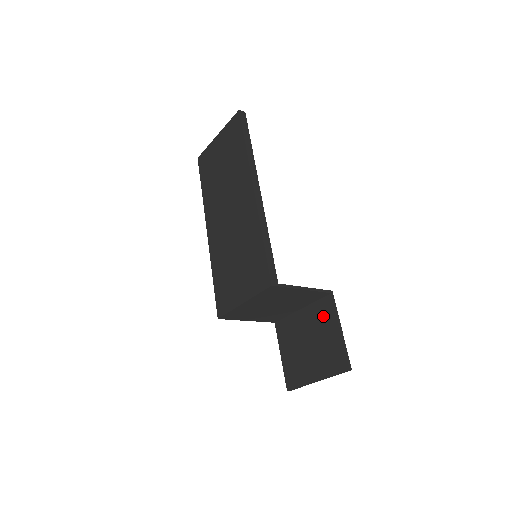
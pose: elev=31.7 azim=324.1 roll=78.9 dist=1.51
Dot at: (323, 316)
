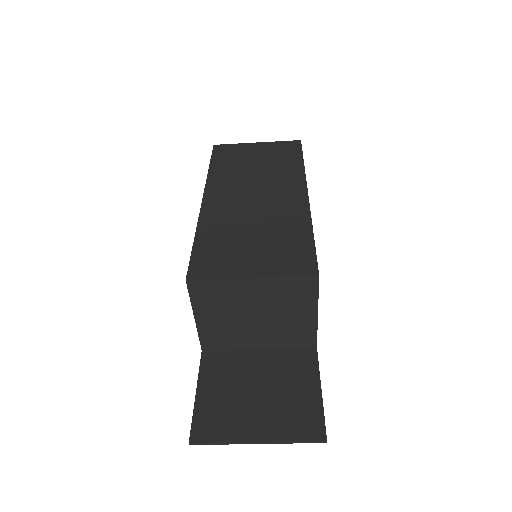
Dot at: (297, 366)
